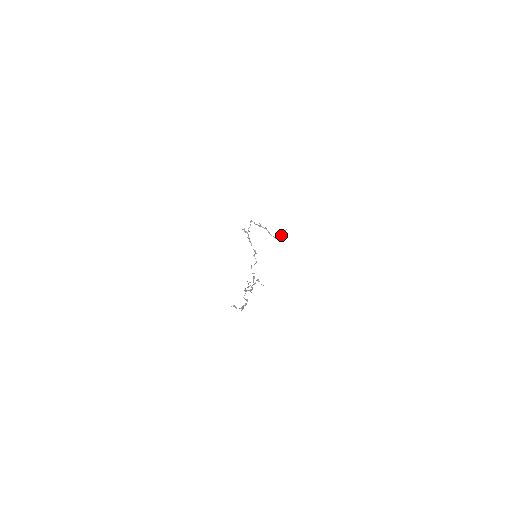
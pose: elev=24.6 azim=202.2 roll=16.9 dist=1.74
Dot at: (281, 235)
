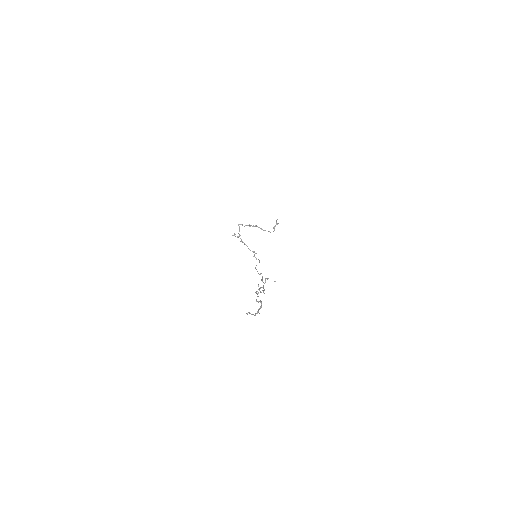
Dot at: (274, 227)
